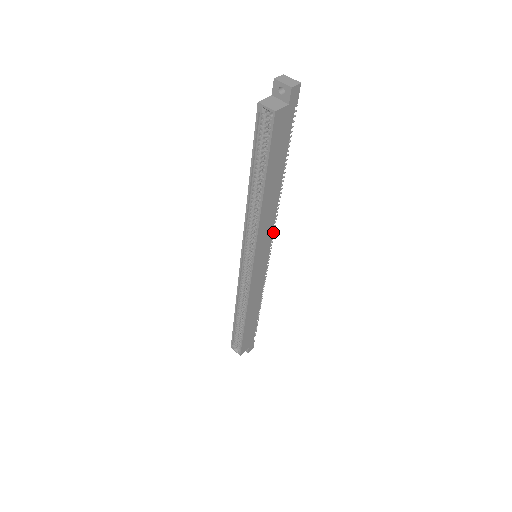
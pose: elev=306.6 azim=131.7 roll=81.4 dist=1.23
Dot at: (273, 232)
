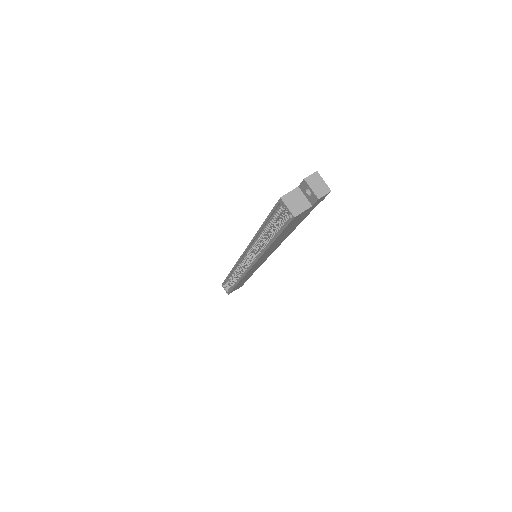
Dot at: occluded
